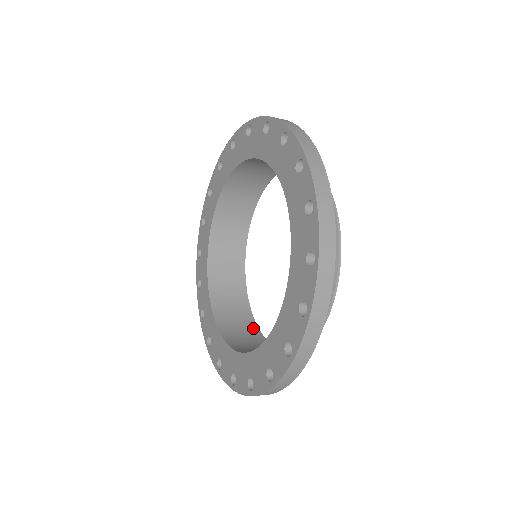
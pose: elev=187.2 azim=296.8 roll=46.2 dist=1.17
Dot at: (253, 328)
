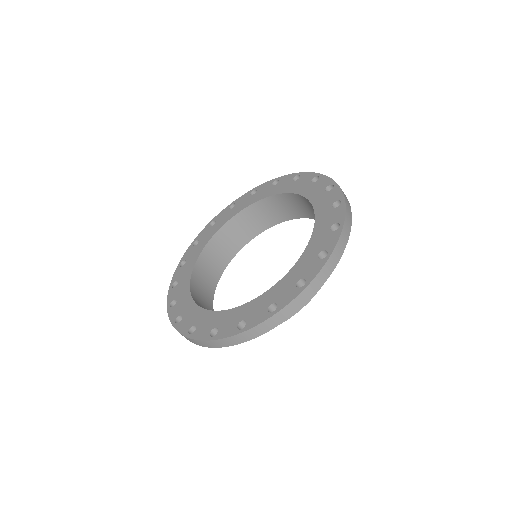
Dot at: occluded
